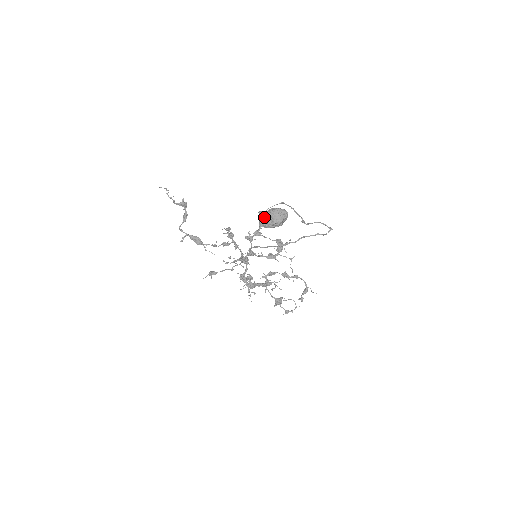
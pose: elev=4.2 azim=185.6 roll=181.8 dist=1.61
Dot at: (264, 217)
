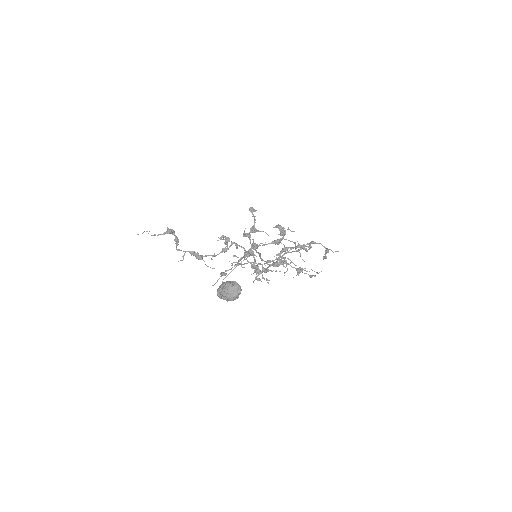
Dot at: (219, 294)
